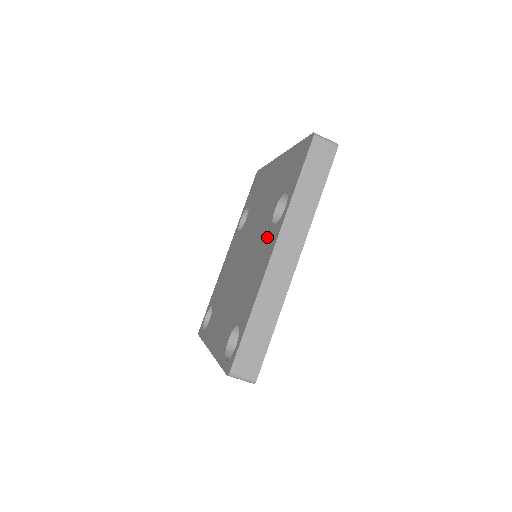
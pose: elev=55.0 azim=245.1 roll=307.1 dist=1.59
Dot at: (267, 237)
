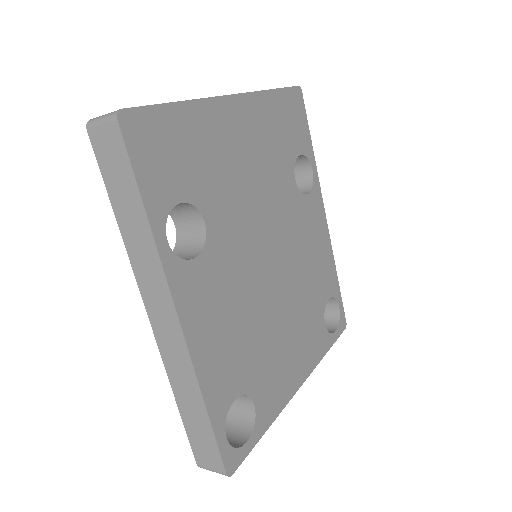
Dot at: occluded
